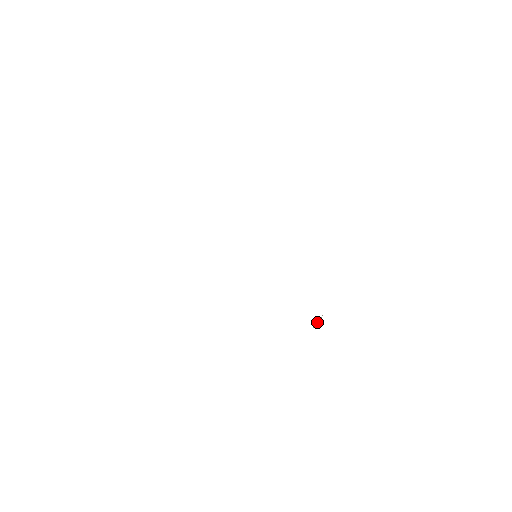
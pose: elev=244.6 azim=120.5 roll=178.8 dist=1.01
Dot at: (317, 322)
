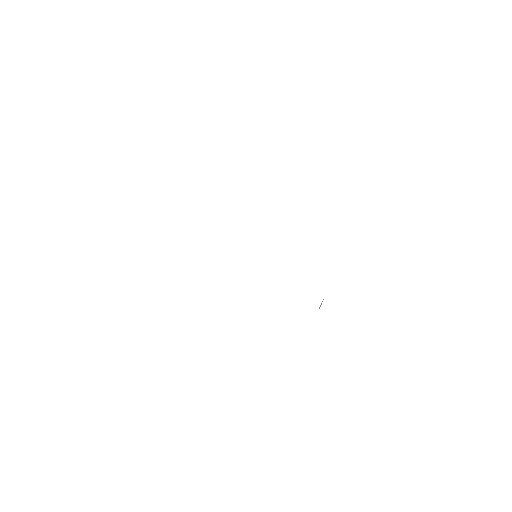
Dot at: (319, 307)
